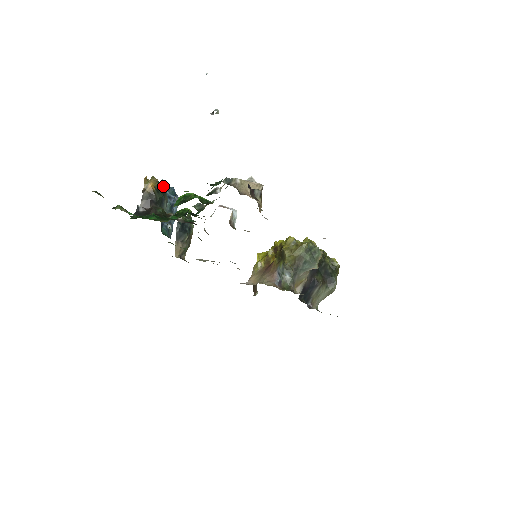
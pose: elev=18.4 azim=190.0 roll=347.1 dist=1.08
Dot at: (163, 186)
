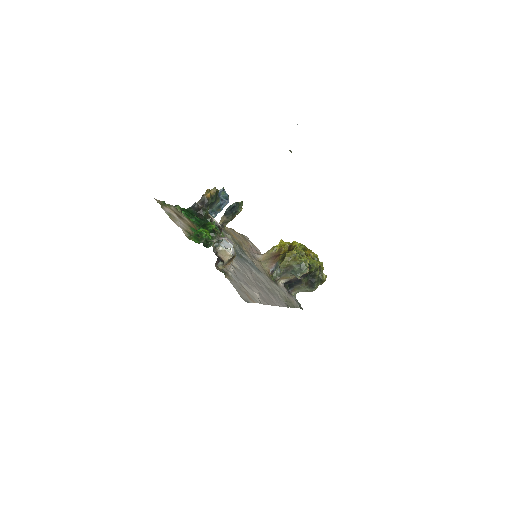
Dot at: (221, 192)
